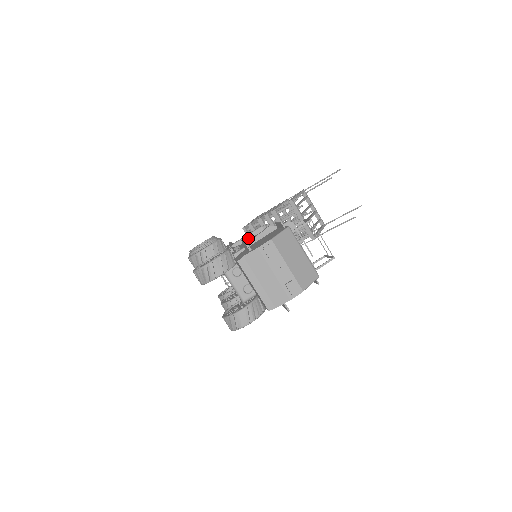
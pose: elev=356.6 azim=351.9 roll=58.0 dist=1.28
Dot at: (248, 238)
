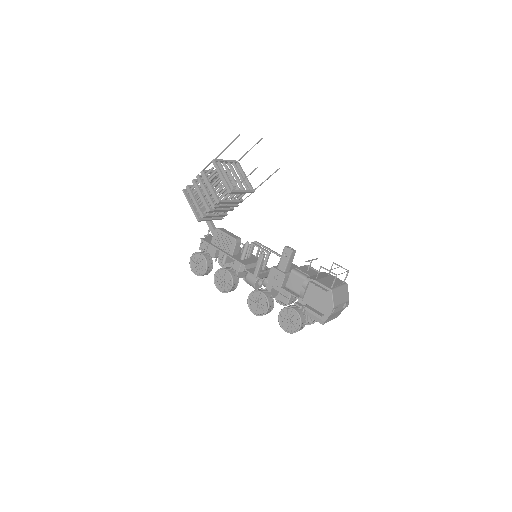
Dot at: (261, 266)
